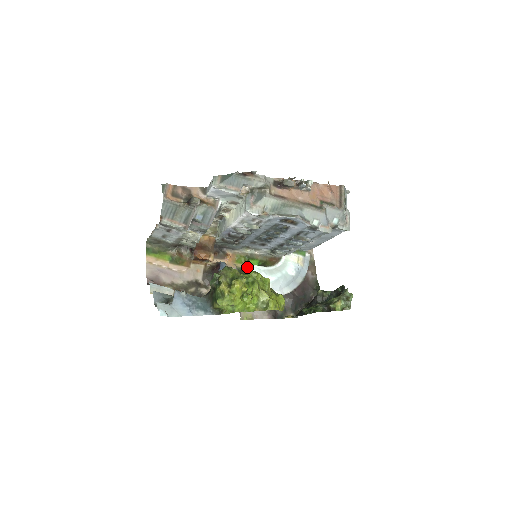
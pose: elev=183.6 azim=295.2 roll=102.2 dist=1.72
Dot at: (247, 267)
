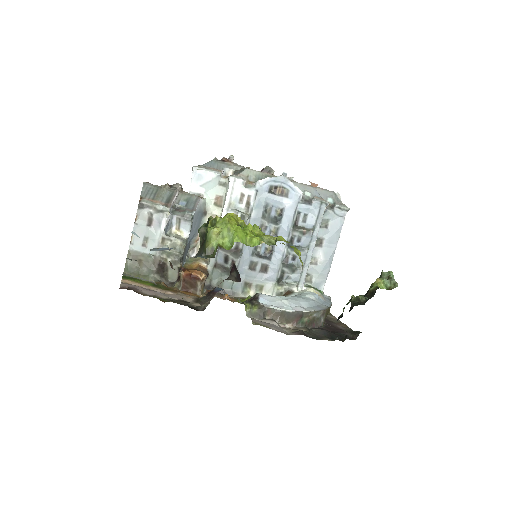
Dot at: occluded
